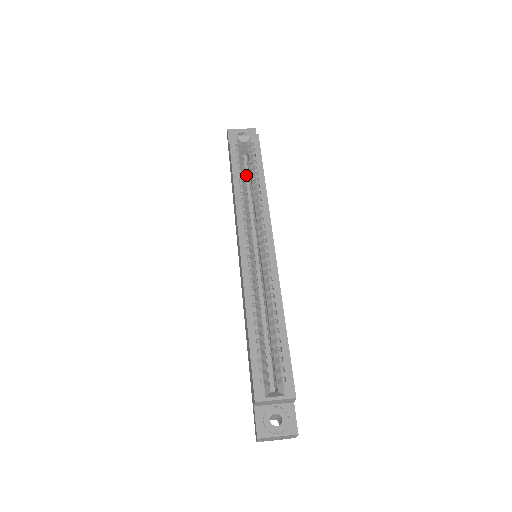
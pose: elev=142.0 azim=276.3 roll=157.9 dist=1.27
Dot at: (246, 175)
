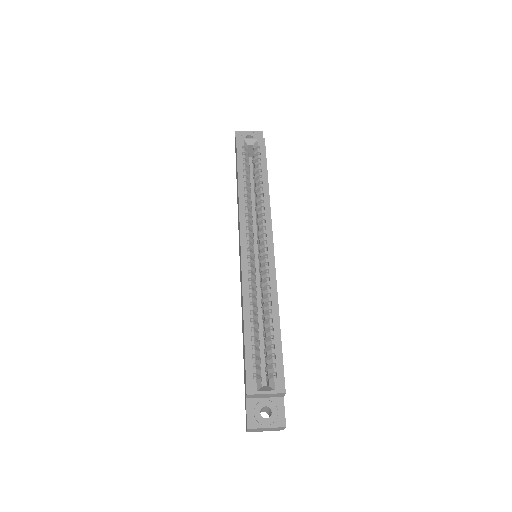
Dot at: (251, 177)
